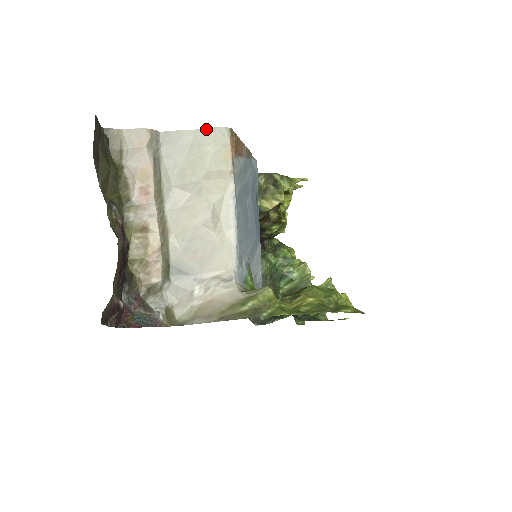
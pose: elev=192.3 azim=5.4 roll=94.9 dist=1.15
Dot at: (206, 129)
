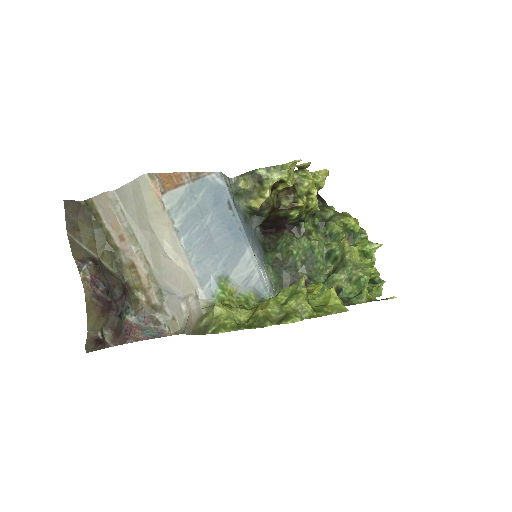
Dot at: (135, 180)
